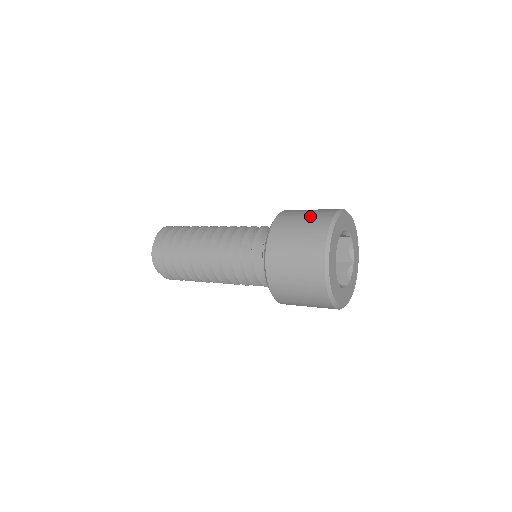
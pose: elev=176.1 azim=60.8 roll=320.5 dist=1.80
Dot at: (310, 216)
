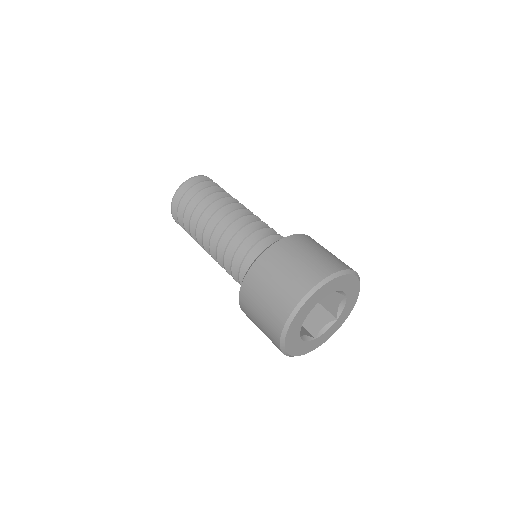
Dot at: (310, 260)
